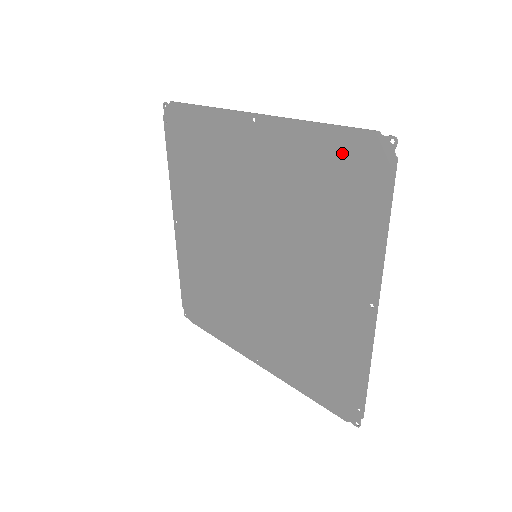
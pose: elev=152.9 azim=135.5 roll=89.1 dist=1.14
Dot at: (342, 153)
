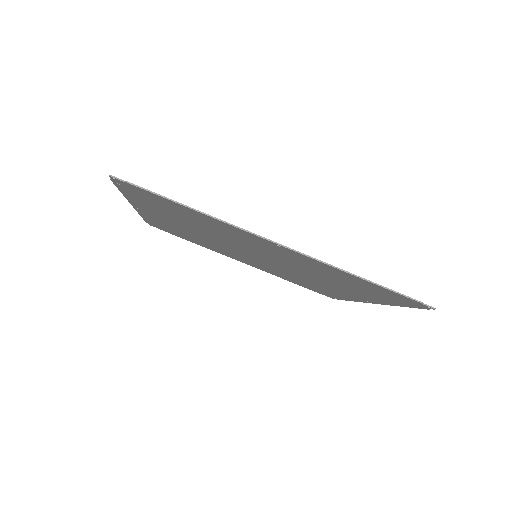
Dot at: (379, 290)
